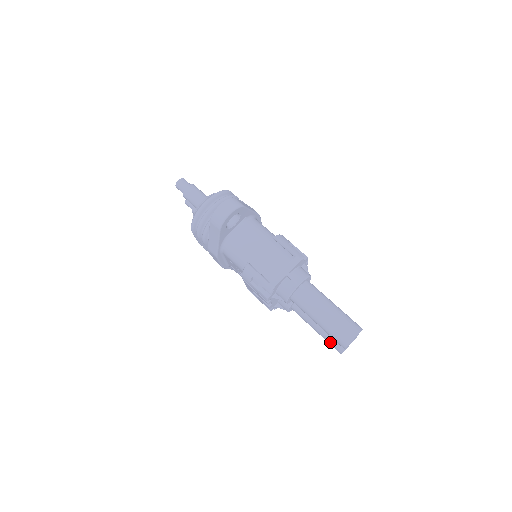
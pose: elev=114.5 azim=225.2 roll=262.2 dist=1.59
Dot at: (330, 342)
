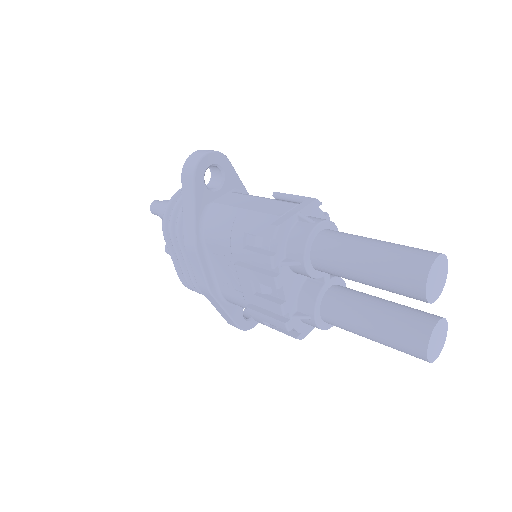
Dot at: (399, 337)
